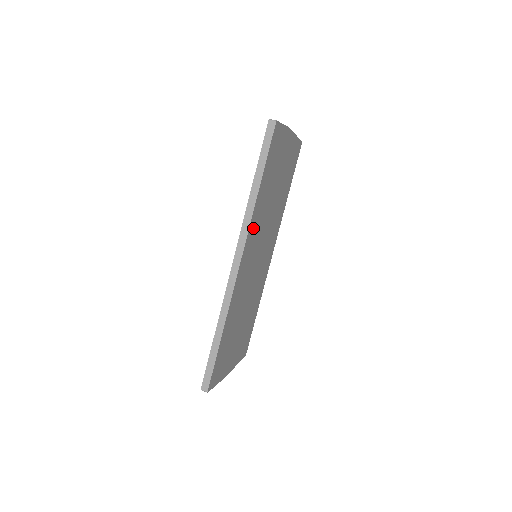
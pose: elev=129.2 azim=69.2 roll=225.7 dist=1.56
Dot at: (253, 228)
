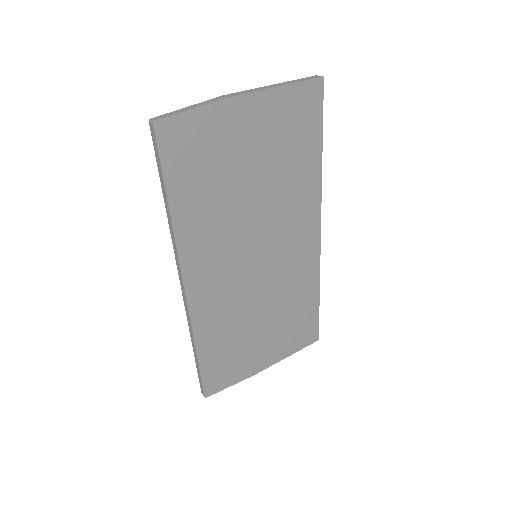
Dot at: (196, 246)
